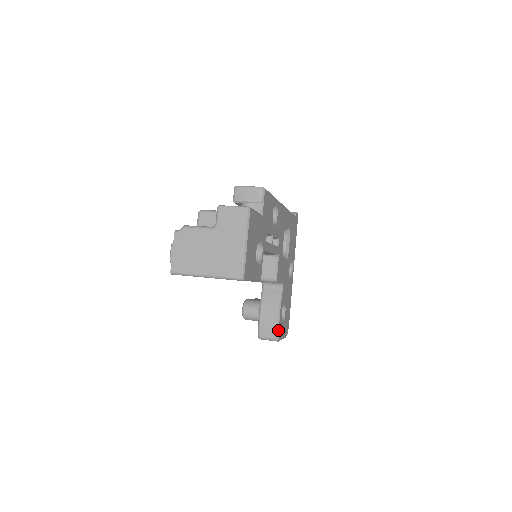
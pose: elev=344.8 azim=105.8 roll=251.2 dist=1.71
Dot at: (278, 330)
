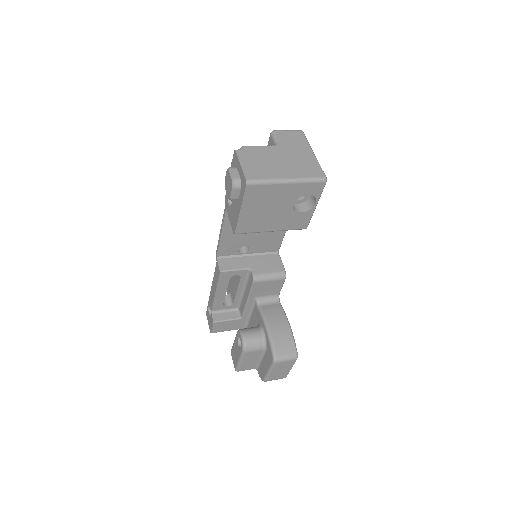
Dot at: (294, 343)
